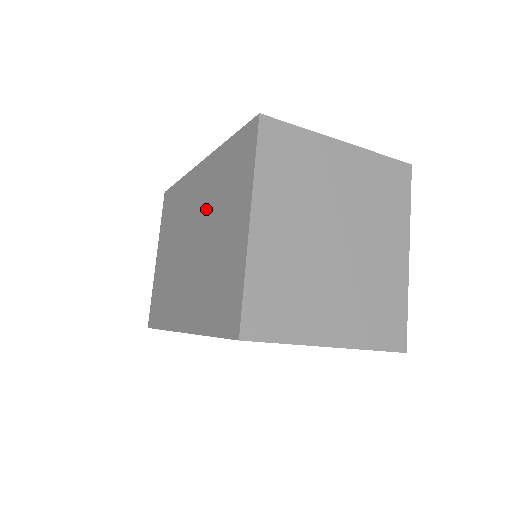
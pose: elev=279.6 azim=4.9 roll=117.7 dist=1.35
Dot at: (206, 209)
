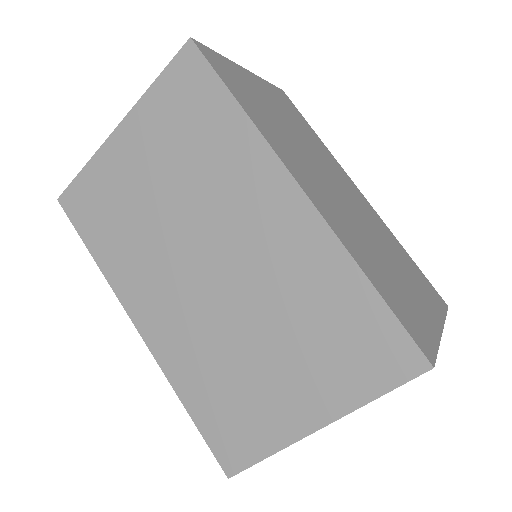
Dot at: (268, 284)
